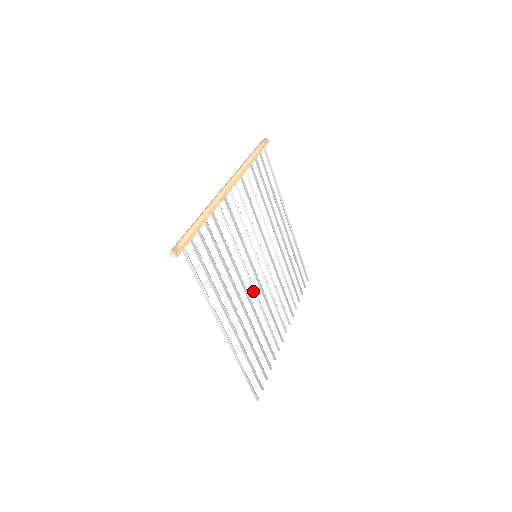
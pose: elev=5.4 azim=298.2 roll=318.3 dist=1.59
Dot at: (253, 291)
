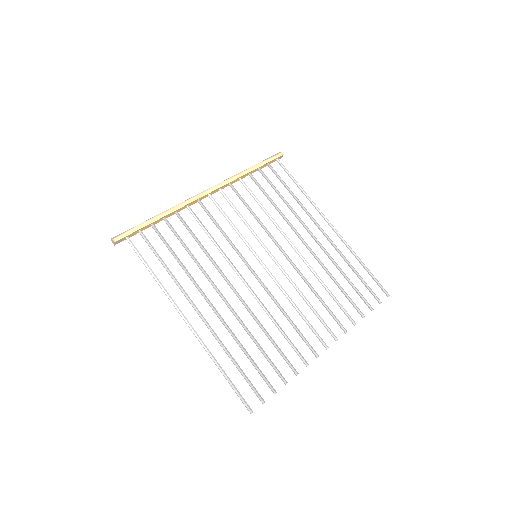
Dot at: (249, 290)
